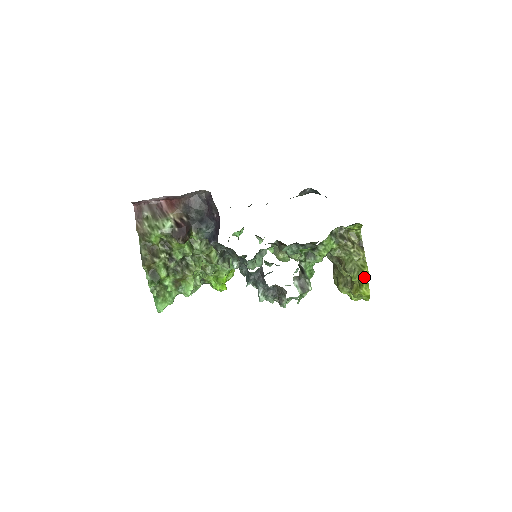
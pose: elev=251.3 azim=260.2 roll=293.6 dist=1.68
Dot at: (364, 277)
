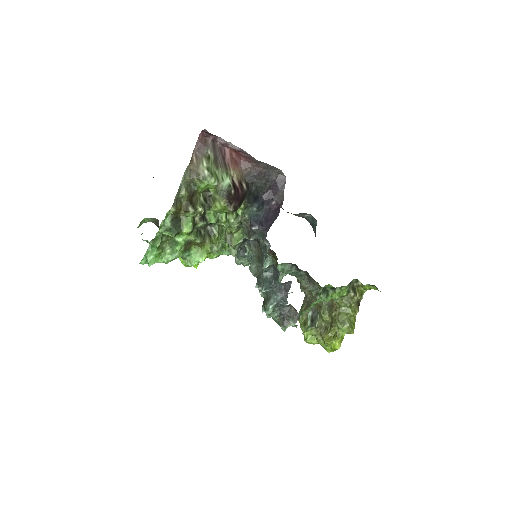
Dot at: occluded
